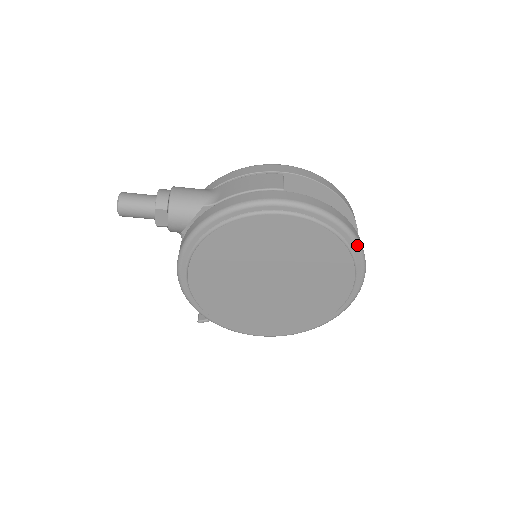
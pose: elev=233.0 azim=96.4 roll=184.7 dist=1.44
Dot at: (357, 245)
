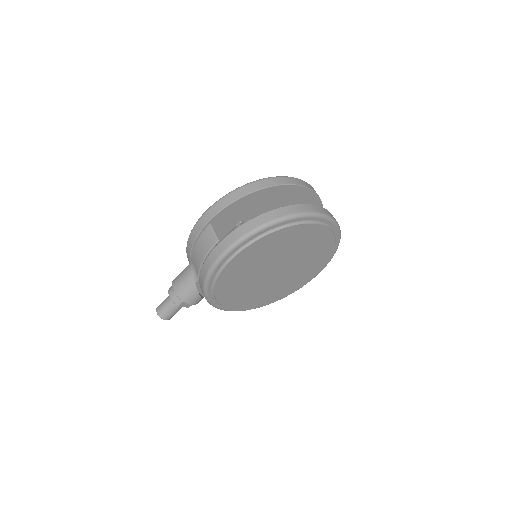
Dot at: (294, 218)
